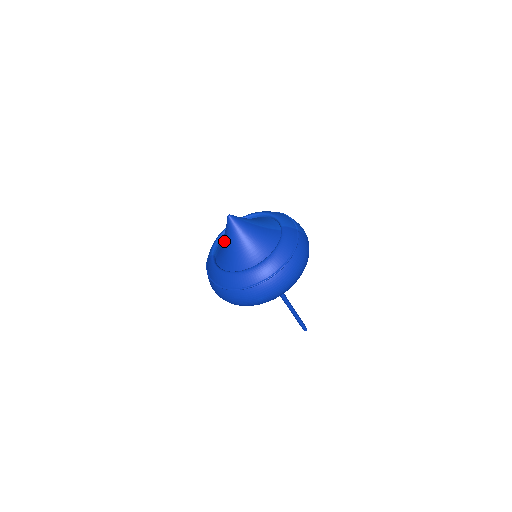
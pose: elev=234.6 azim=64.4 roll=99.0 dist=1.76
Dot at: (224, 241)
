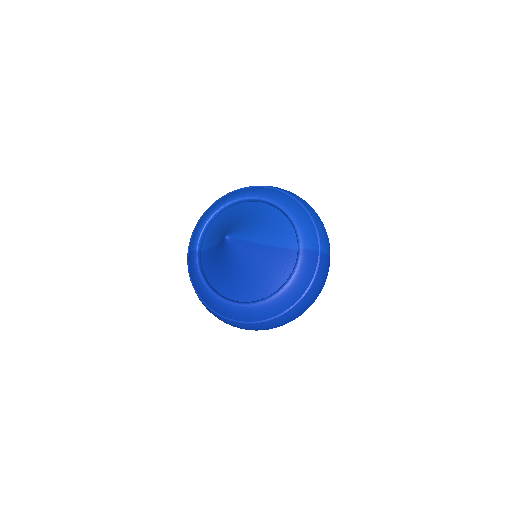
Dot at: (215, 252)
